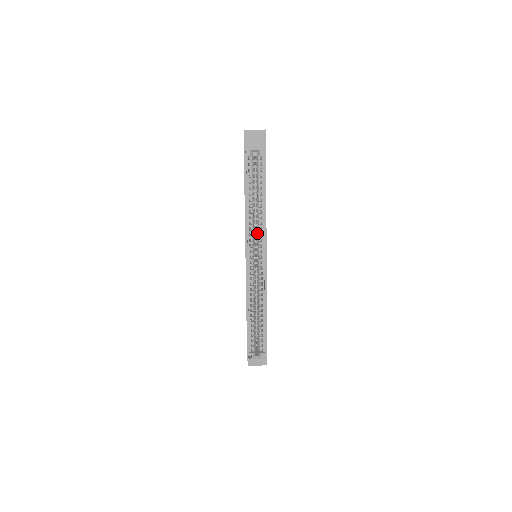
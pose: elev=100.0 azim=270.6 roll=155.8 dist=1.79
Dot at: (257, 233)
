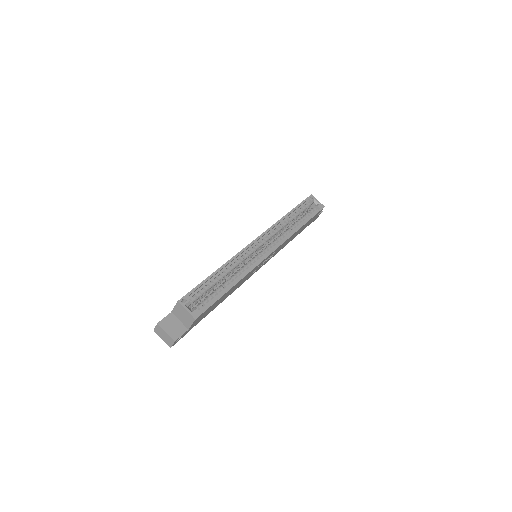
Dot at: (276, 238)
